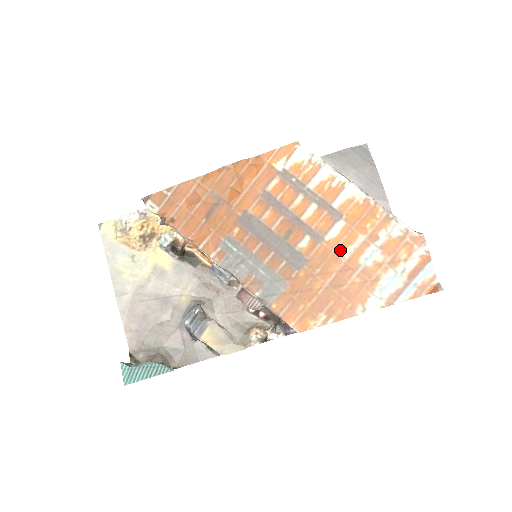
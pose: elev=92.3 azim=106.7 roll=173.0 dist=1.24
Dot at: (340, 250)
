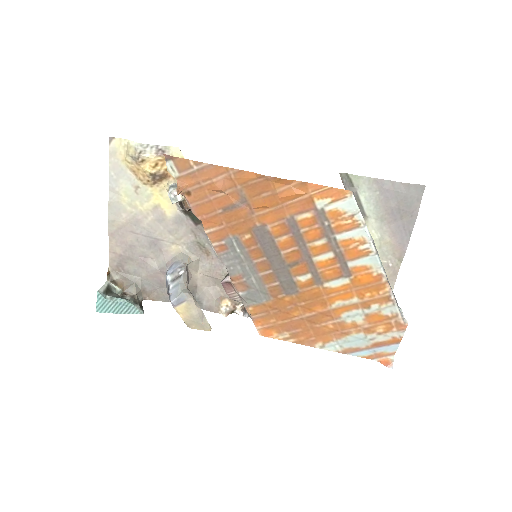
Dot at: (331, 299)
